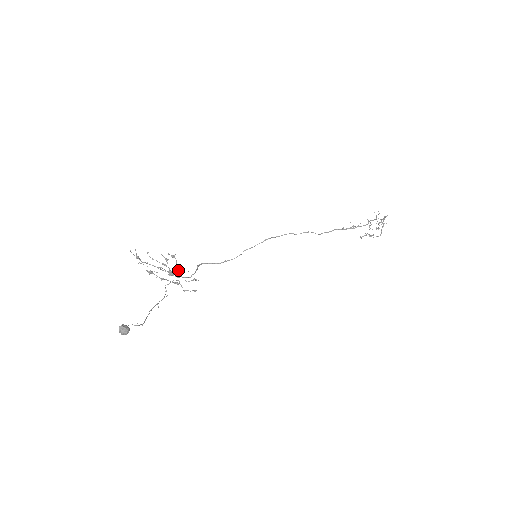
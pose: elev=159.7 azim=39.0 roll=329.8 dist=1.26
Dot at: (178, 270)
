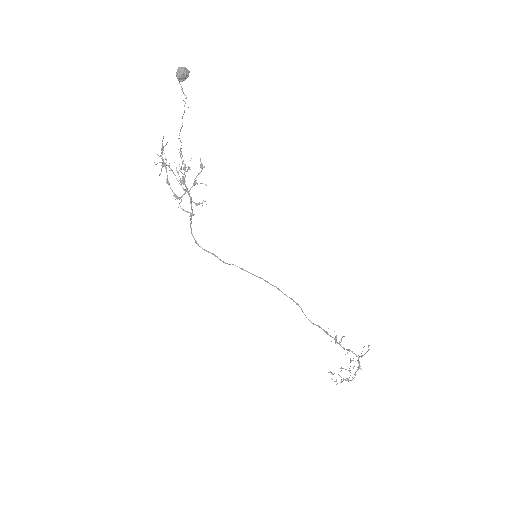
Dot at: (195, 180)
